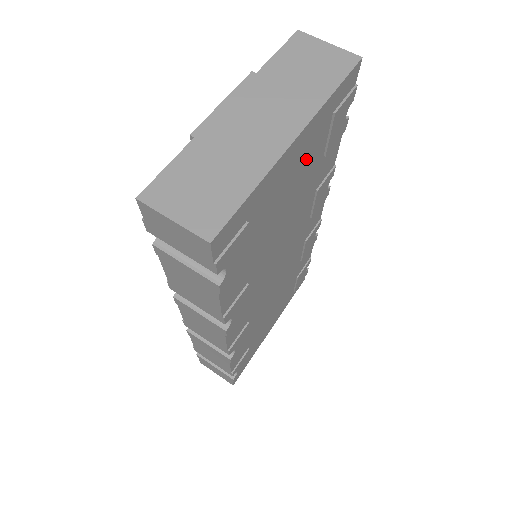
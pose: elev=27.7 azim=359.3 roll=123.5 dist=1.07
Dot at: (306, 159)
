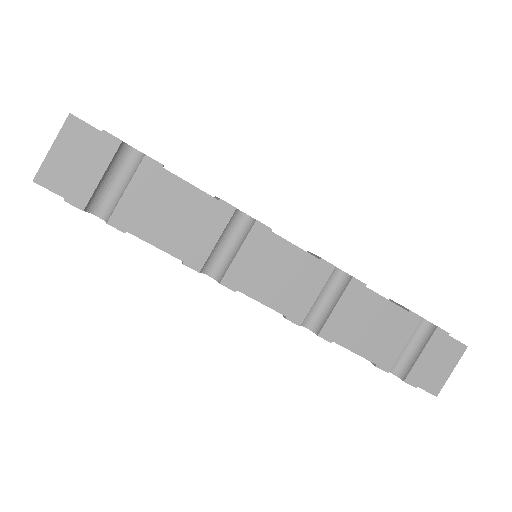
Dot at: occluded
